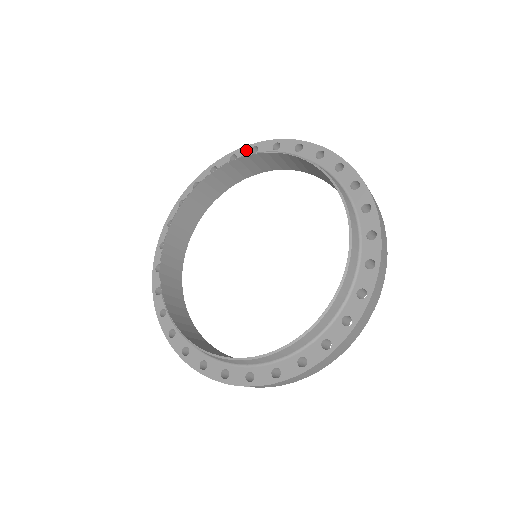
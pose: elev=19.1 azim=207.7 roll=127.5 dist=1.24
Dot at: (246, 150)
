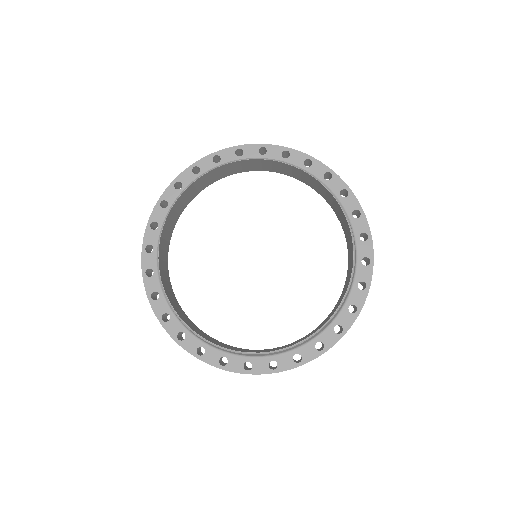
Dot at: (254, 148)
